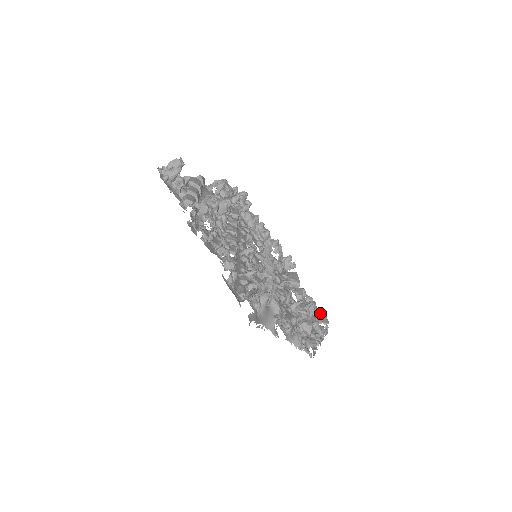
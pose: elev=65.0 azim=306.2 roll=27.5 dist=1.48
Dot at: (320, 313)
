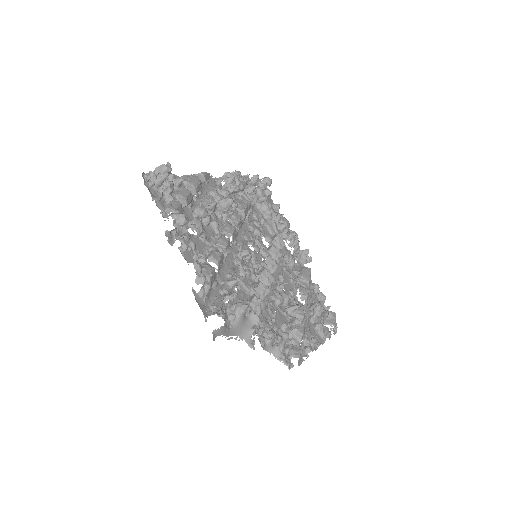
Dot at: (329, 313)
